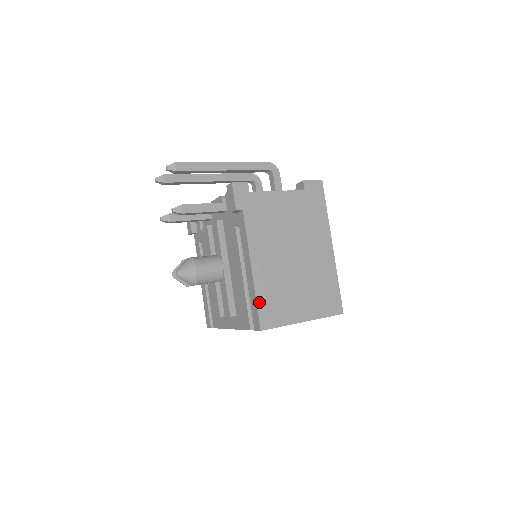
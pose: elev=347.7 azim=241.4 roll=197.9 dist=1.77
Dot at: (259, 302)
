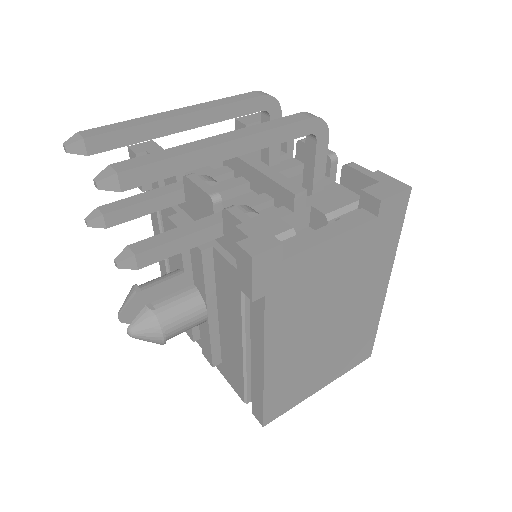
Dot at: (267, 400)
